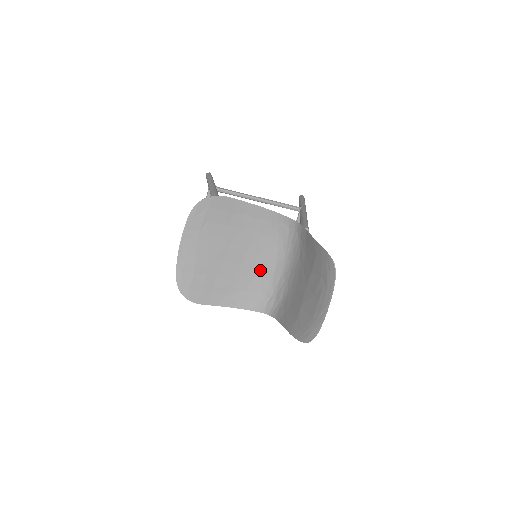
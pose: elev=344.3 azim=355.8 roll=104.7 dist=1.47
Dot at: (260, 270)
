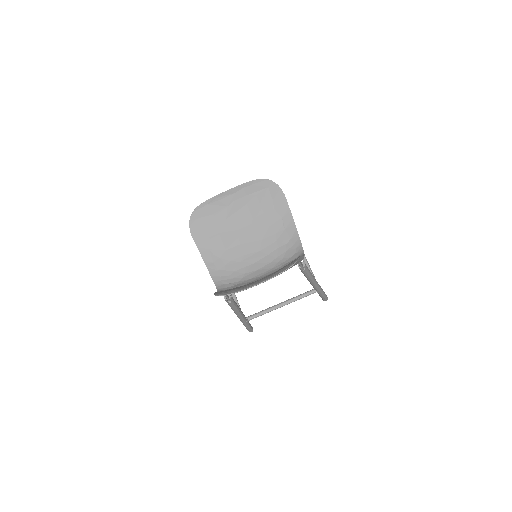
Dot at: (248, 261)
